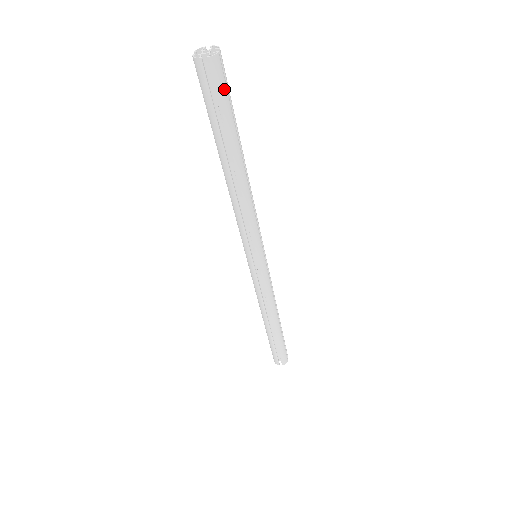
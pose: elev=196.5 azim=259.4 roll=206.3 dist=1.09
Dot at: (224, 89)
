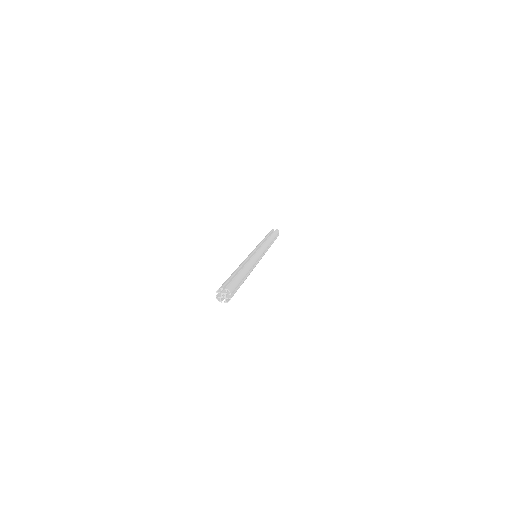
Dot at: occluded
